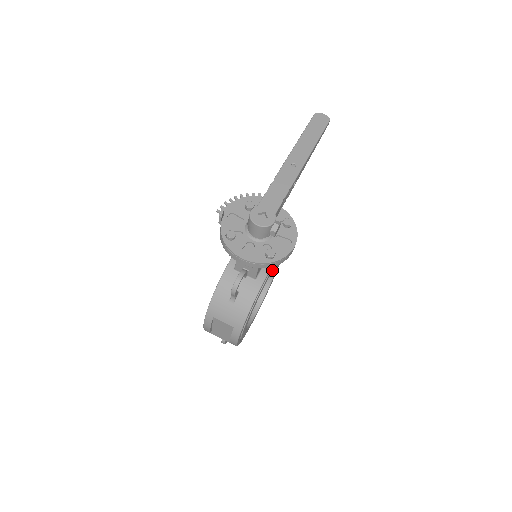
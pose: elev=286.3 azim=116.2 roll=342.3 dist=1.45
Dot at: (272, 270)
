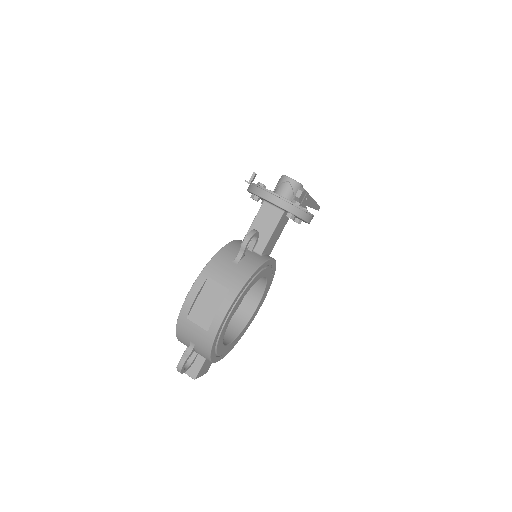
Dot at: (268, 274)
